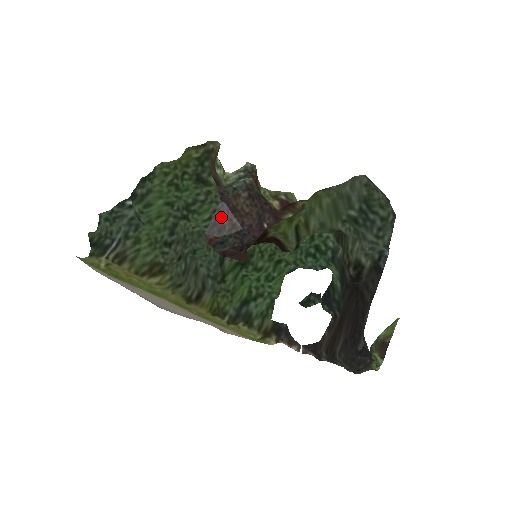
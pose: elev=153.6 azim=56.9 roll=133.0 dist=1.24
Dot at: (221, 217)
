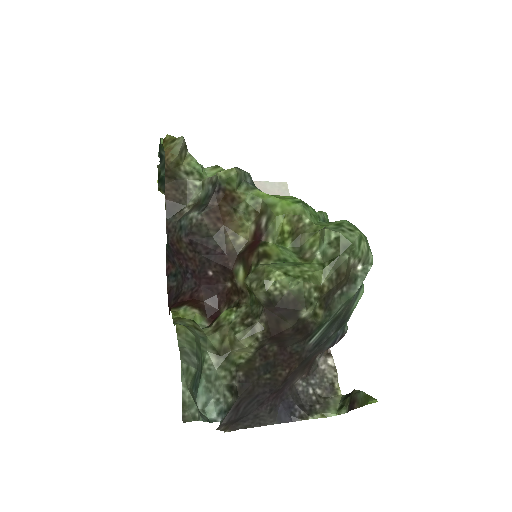
Dot at: (171, 253)
